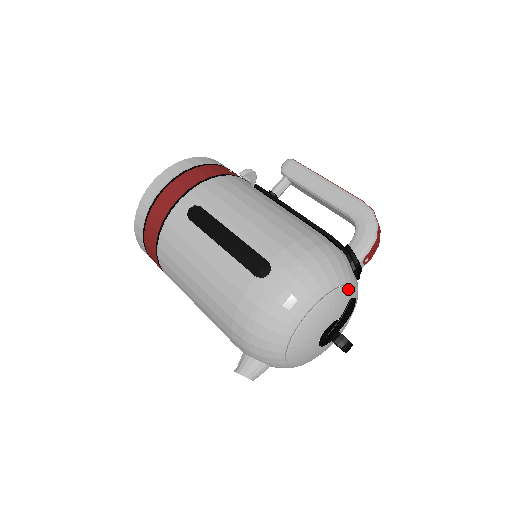
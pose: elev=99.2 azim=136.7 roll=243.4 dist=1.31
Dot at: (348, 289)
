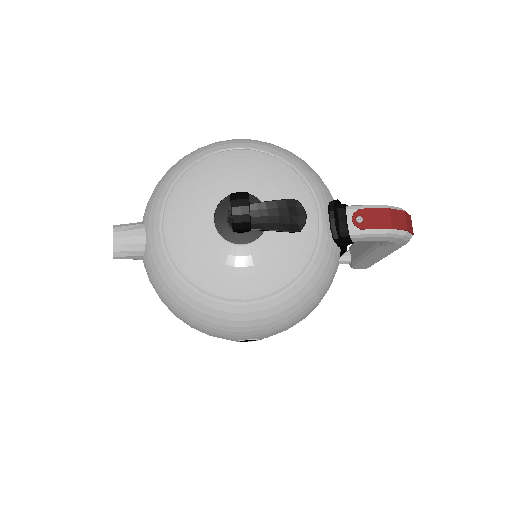
Dot at: (302, 185)
